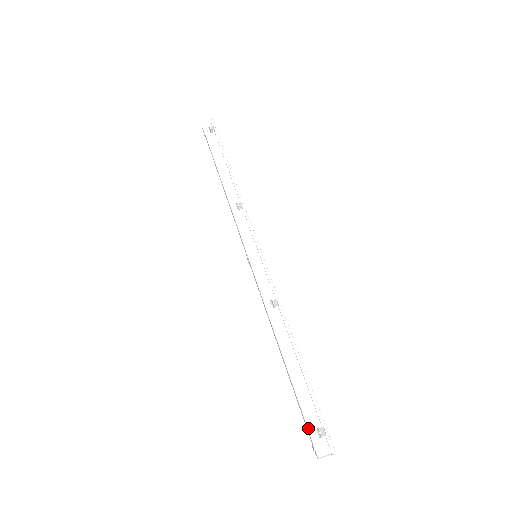
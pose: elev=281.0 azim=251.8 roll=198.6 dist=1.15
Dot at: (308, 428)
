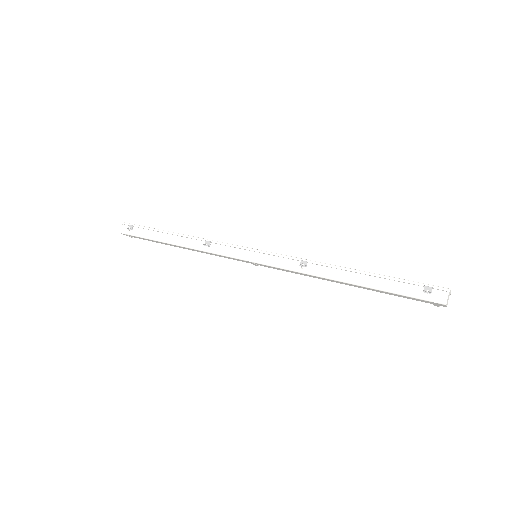
Dot at: (418, 298)
